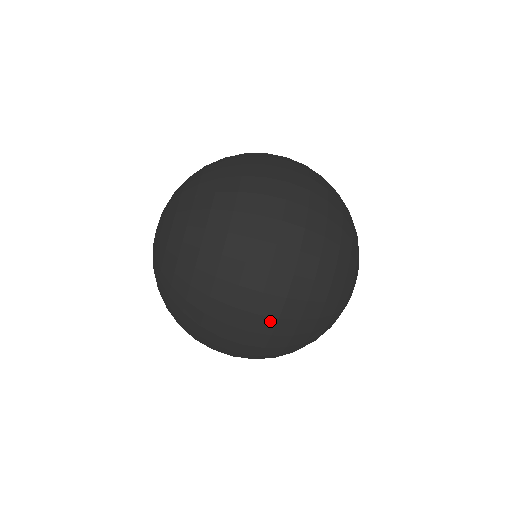
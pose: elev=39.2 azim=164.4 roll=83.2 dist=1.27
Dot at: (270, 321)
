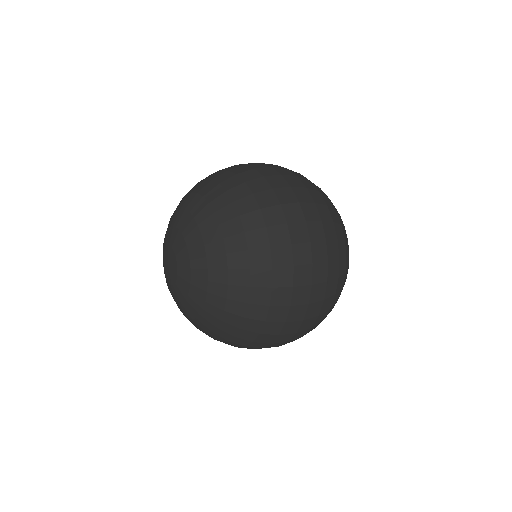
Dot at: (318, 305)
